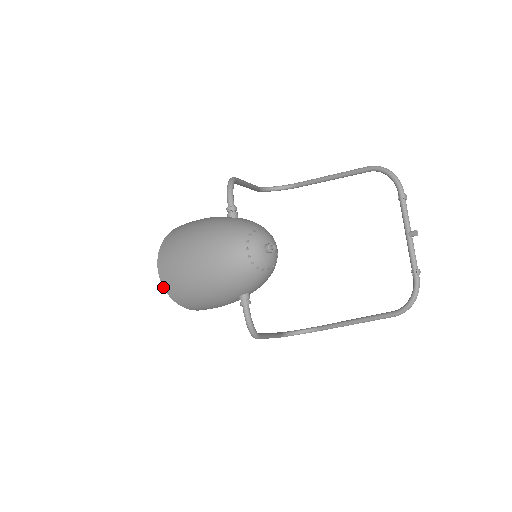
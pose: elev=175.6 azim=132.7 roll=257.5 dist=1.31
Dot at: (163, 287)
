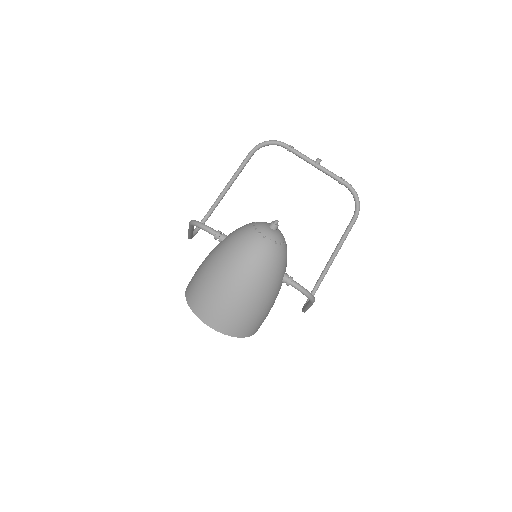
Dot at: occluded
